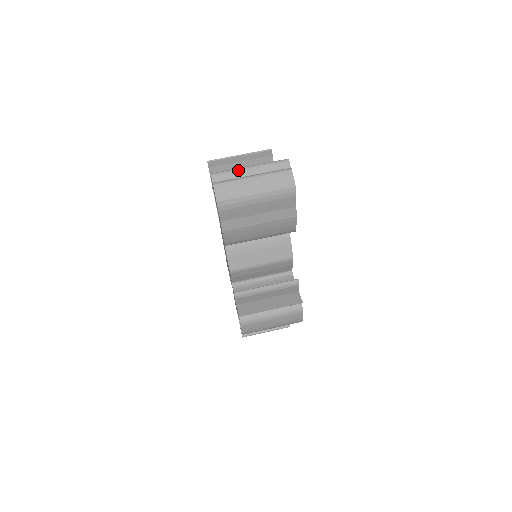
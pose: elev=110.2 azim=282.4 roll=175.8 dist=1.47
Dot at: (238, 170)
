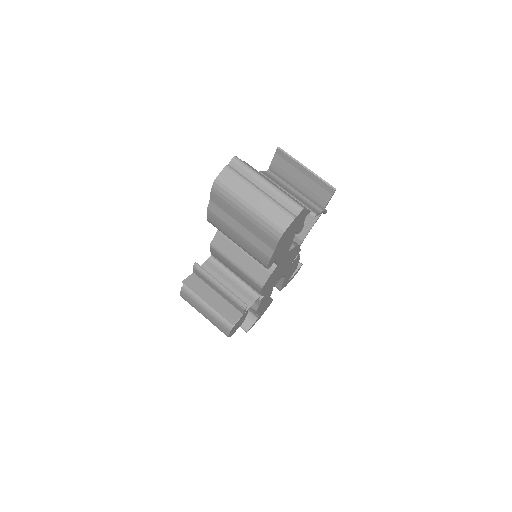
Dot at: (256, 175)
